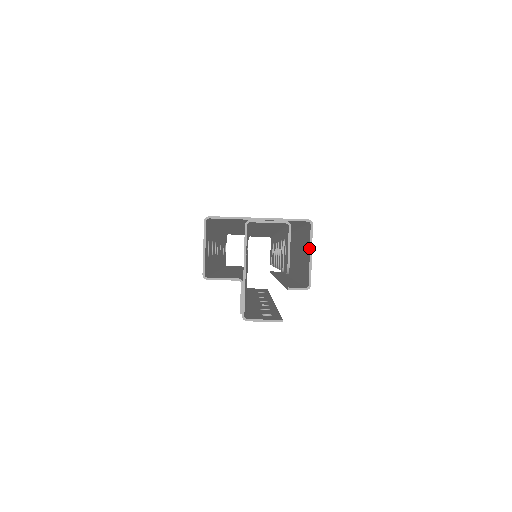
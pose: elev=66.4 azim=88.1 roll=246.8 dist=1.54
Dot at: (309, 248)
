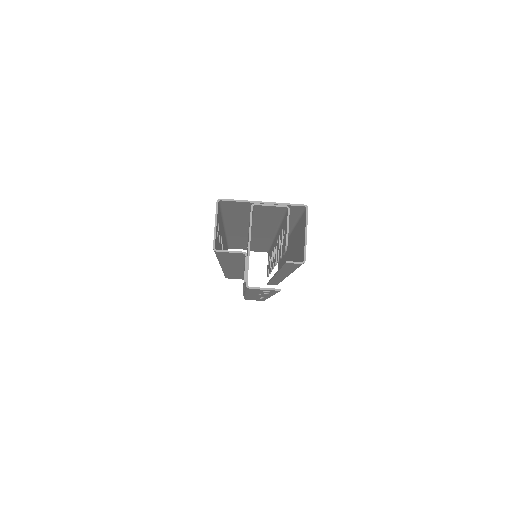
Dot at: (305, 229)
